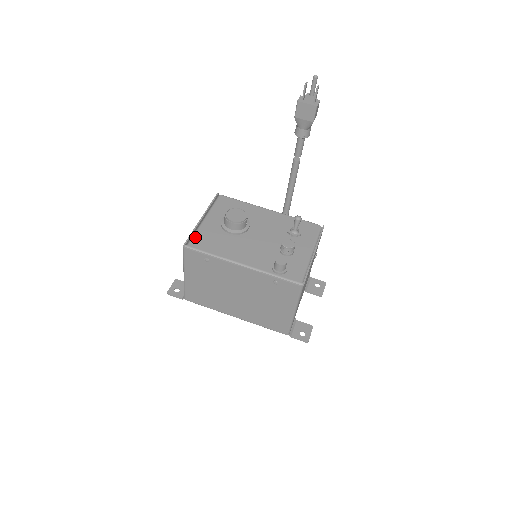
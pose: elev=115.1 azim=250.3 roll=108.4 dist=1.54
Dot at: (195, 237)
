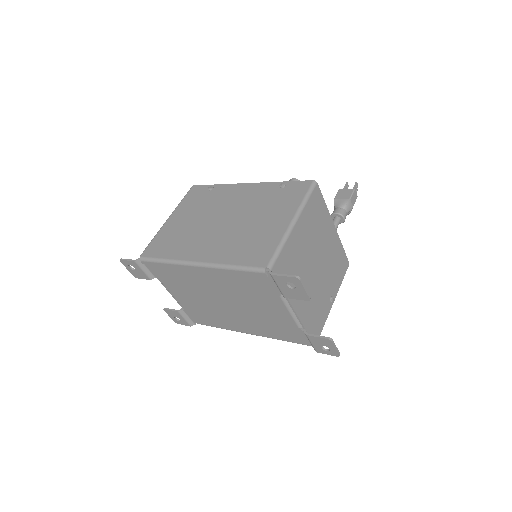
Dot at: occluded
